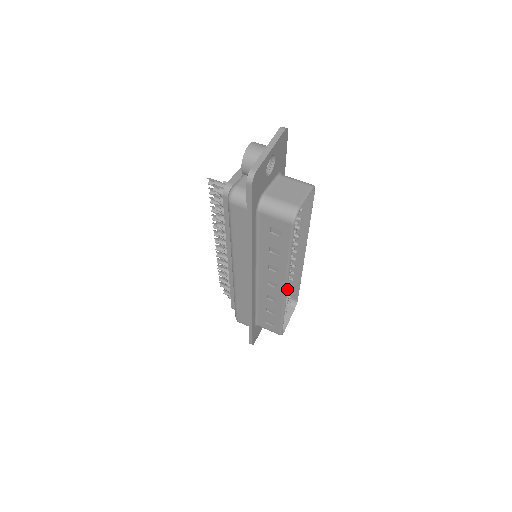
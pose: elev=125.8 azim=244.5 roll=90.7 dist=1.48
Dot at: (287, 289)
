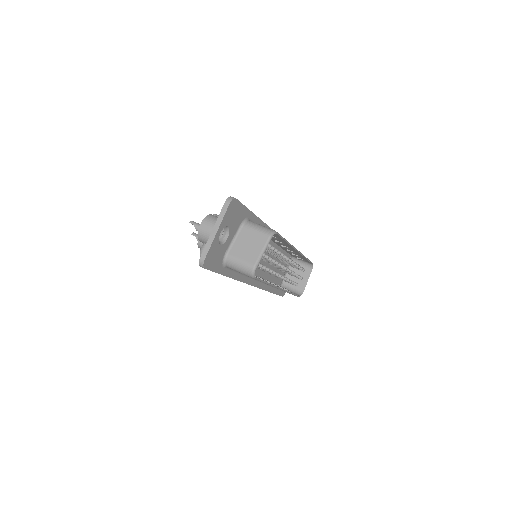
Dot at: occluded
